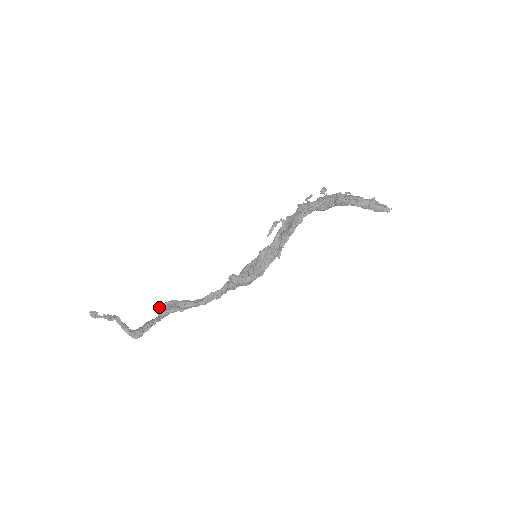
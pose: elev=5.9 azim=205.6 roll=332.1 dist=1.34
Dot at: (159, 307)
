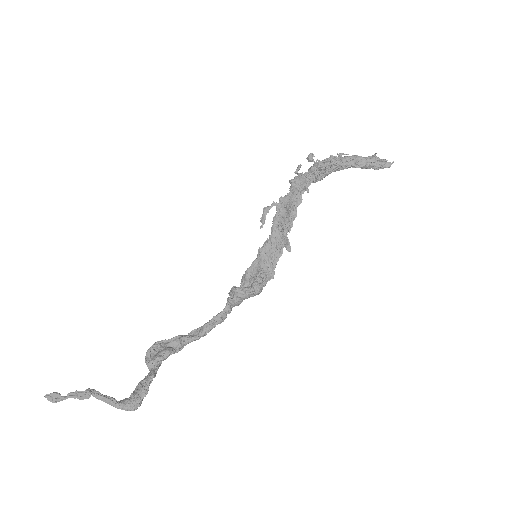
Dot at: occluded
